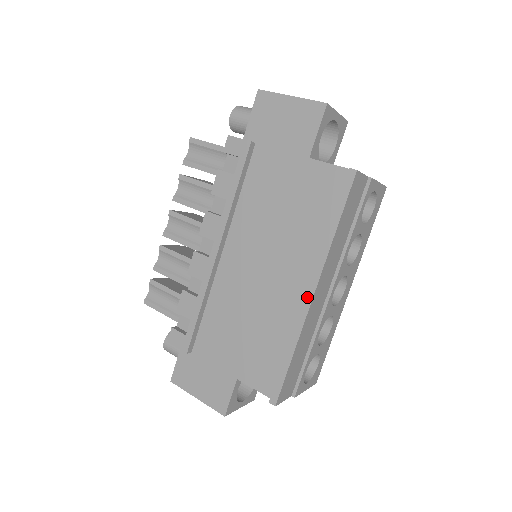
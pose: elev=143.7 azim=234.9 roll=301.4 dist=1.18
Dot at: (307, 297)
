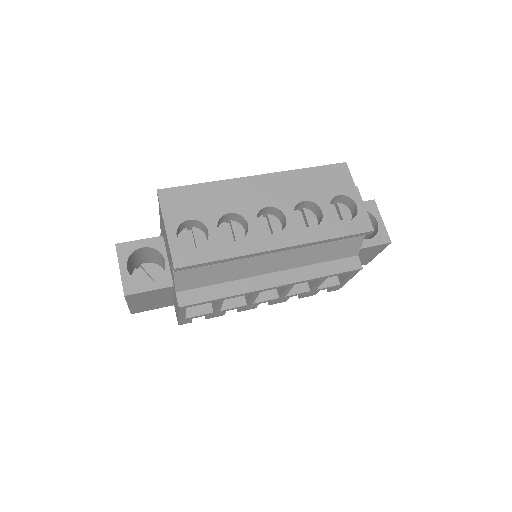
Dot at: (251, 178)
